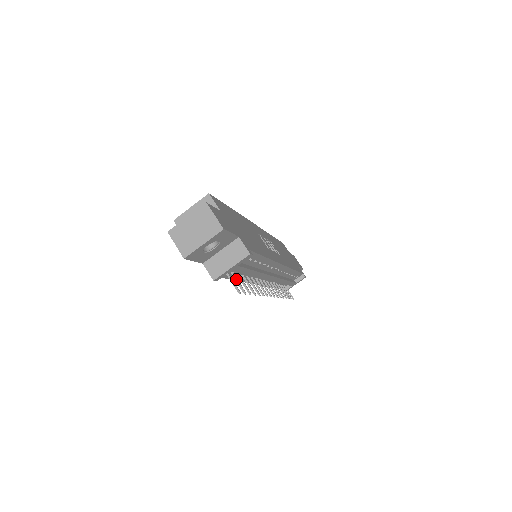
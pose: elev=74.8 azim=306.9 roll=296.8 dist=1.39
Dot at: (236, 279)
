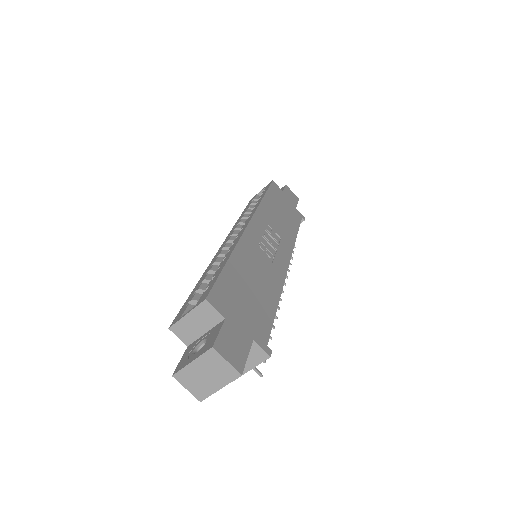
Dot at: occluded
